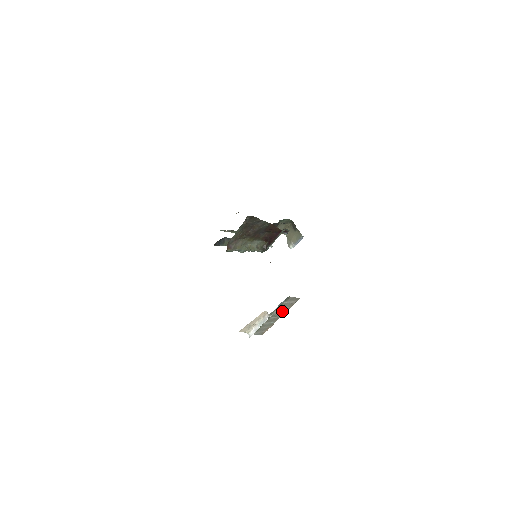
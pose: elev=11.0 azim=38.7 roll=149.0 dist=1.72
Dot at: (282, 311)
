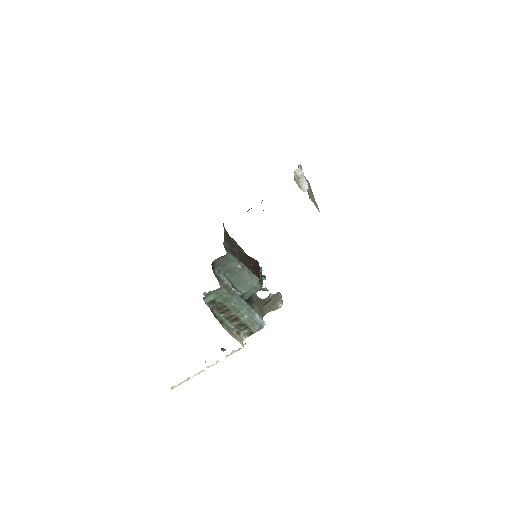
Dot at: (309, 188)
